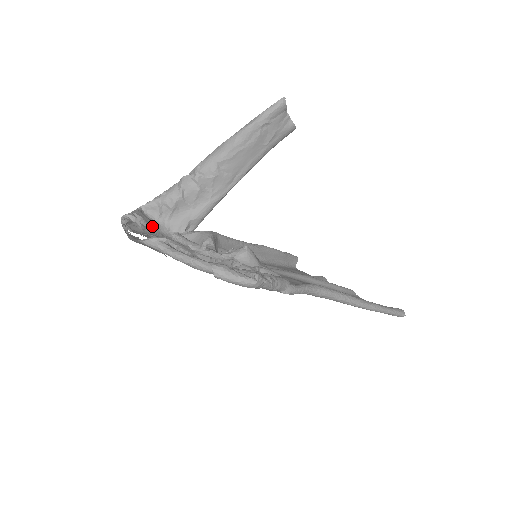
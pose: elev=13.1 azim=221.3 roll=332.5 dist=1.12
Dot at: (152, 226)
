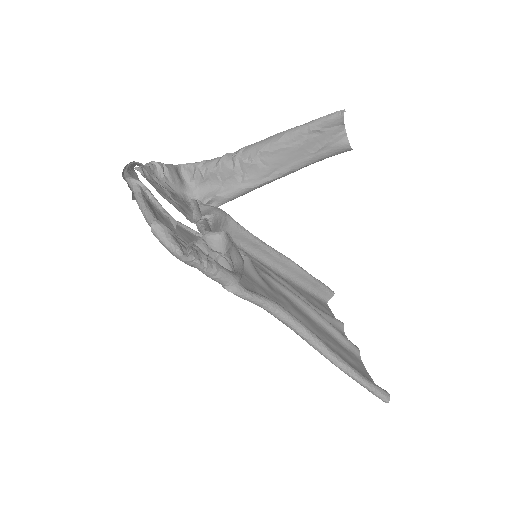
Dot at: (178, 184)
